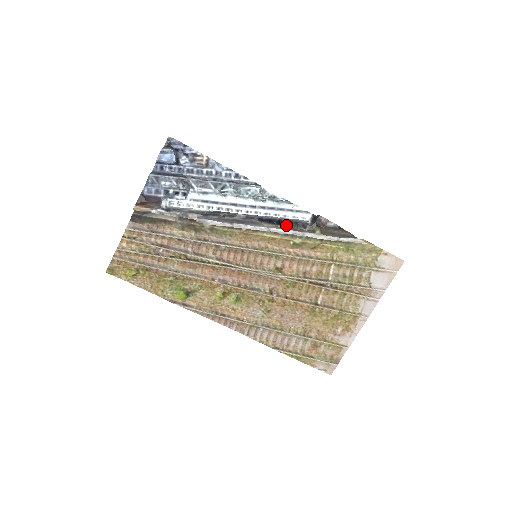
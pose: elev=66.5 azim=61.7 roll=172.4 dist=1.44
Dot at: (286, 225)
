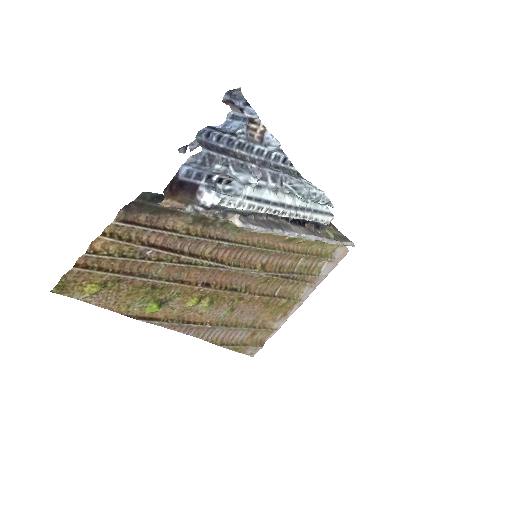
Dot at: (304, 225)
